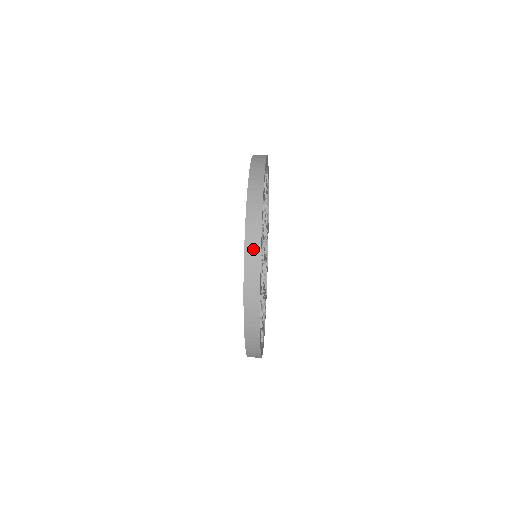
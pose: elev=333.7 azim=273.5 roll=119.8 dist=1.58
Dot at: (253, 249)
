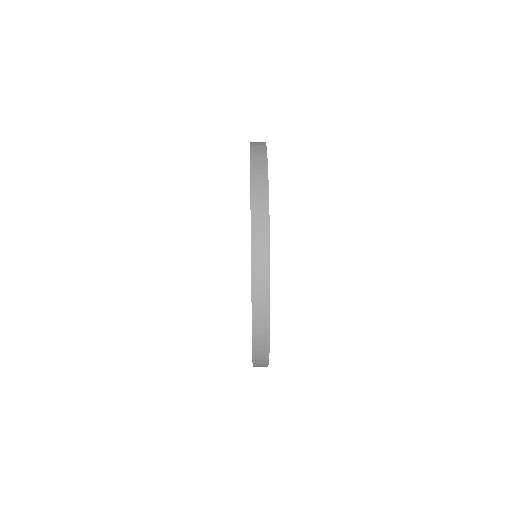
Dot at: occluded
